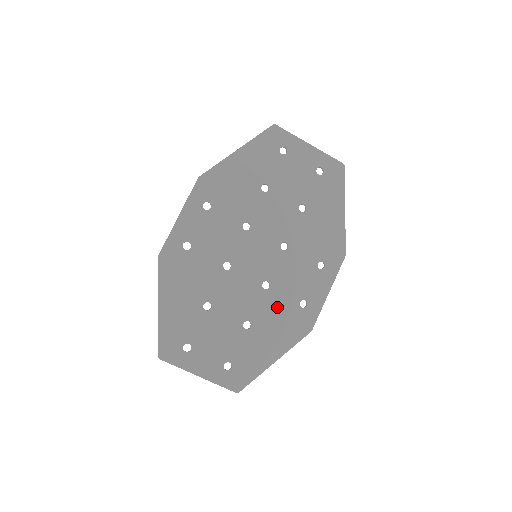
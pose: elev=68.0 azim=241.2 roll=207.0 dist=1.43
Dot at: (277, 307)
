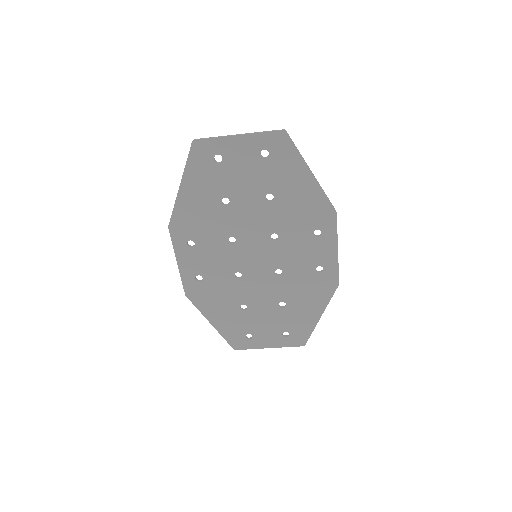
Dot at: (298, 282)
